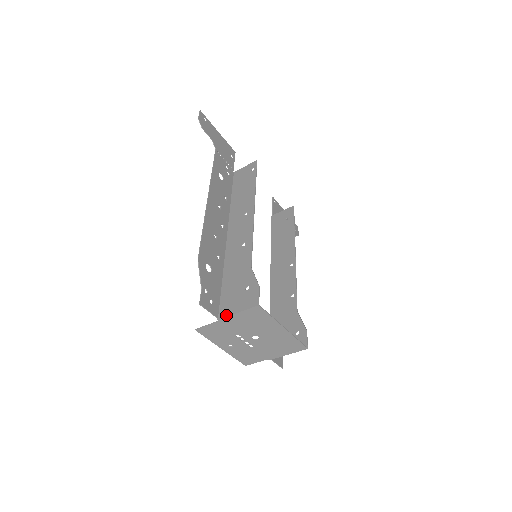
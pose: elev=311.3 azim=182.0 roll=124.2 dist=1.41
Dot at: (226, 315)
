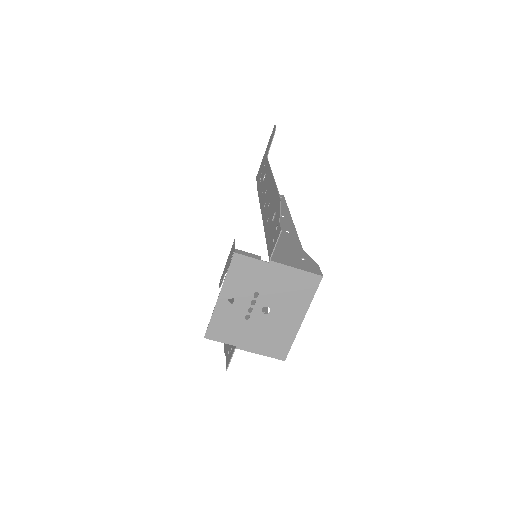
Dot at: (282, 262)
